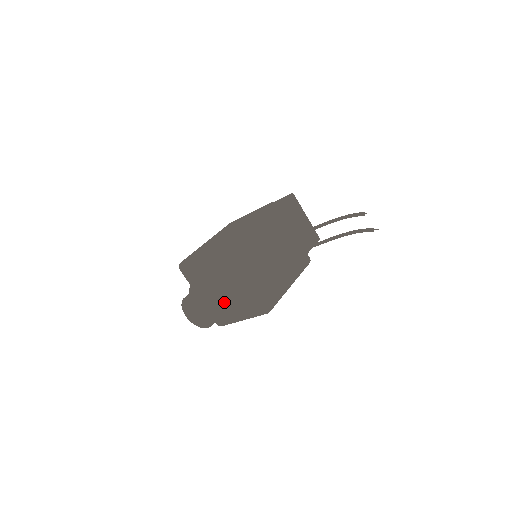
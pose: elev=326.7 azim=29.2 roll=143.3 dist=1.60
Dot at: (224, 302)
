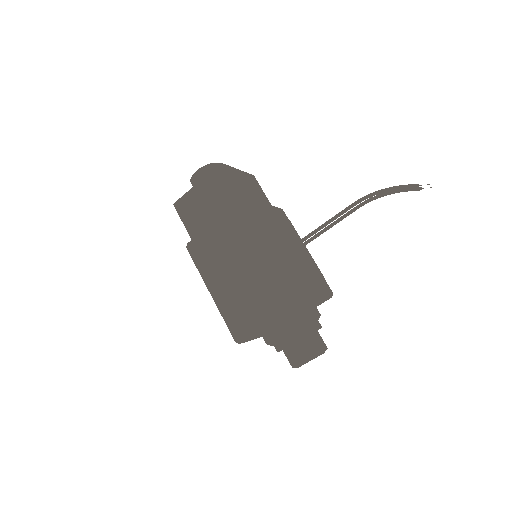
Dot at: occluded
